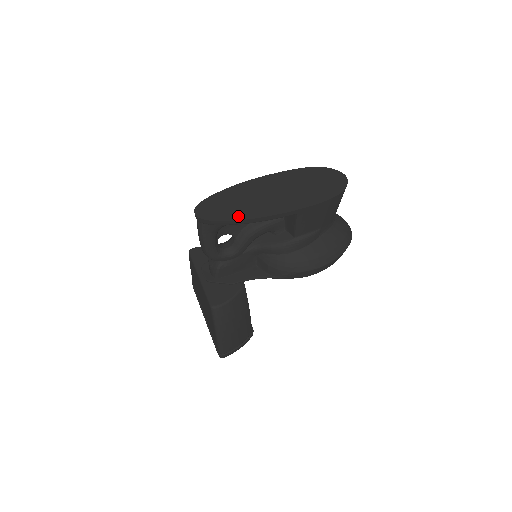
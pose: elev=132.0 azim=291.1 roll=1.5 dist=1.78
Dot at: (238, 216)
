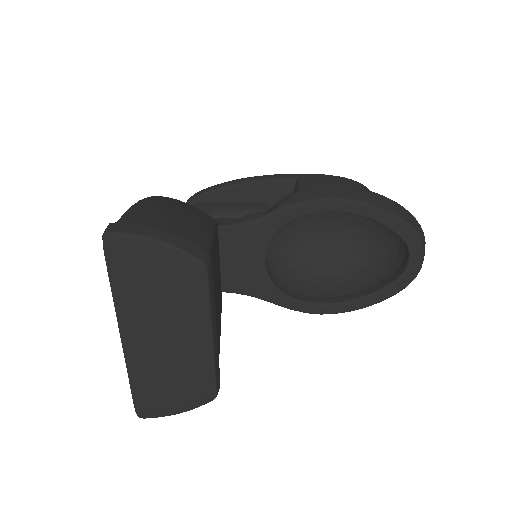
Dot at: occluded
